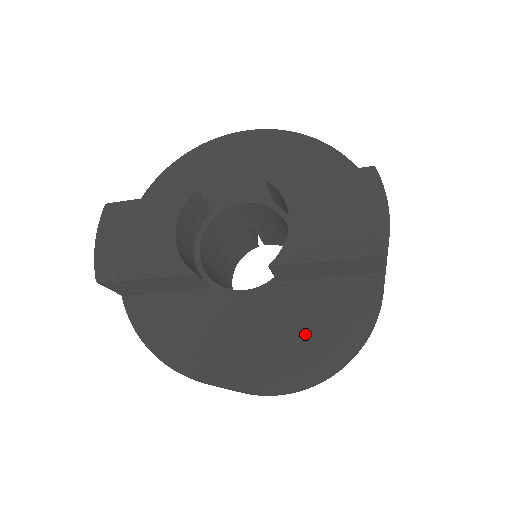
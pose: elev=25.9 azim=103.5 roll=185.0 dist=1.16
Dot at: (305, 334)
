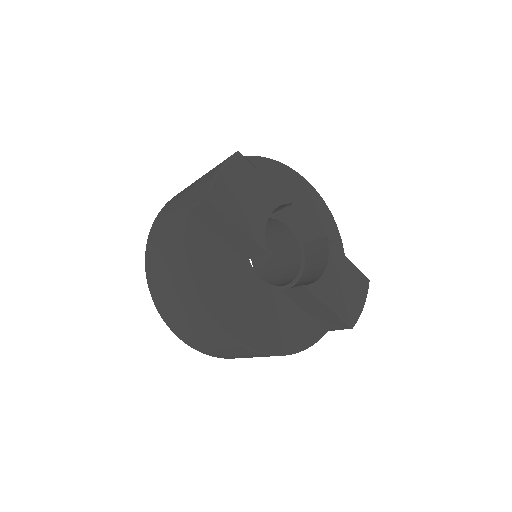
Dot at: (277, 333)
